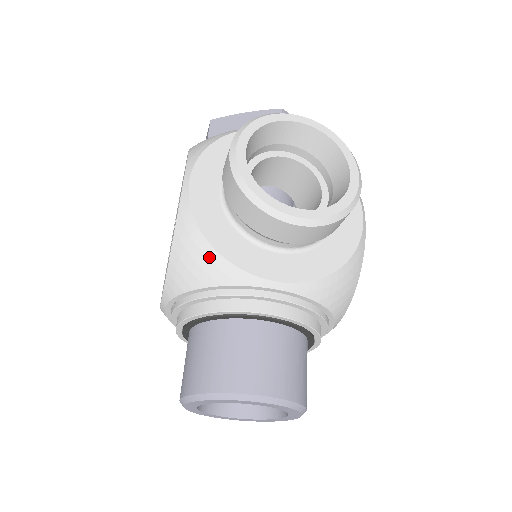
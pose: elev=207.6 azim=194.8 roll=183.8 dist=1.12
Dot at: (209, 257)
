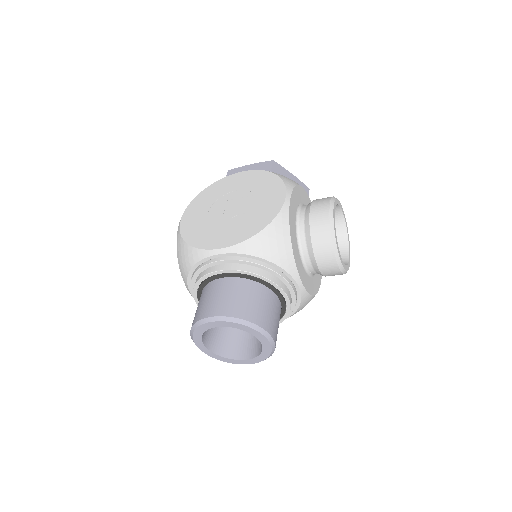
Dot at: (287, 248)
